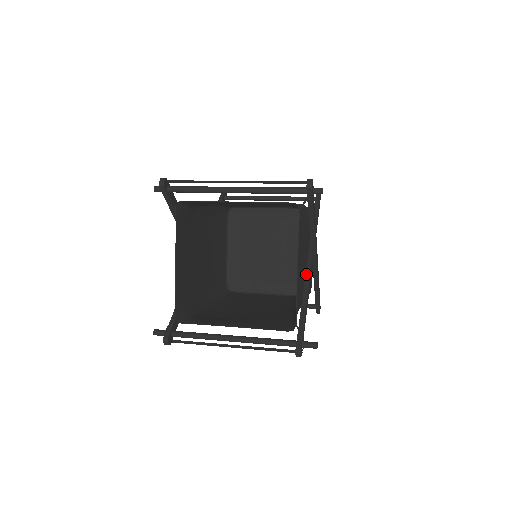
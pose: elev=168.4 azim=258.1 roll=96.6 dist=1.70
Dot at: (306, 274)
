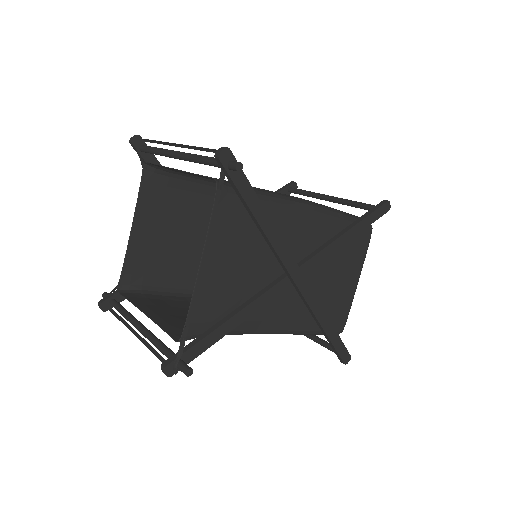
Dot at: (264, 288)
